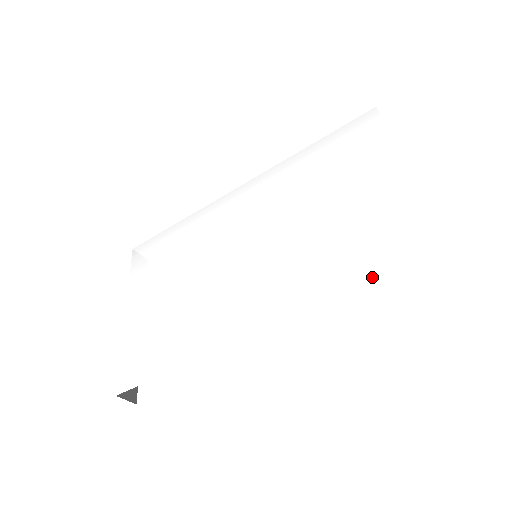
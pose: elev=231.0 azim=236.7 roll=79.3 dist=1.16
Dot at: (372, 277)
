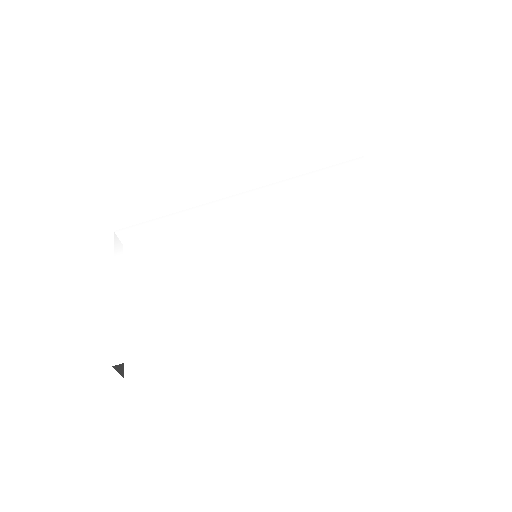
Dot at: (374, 284)
